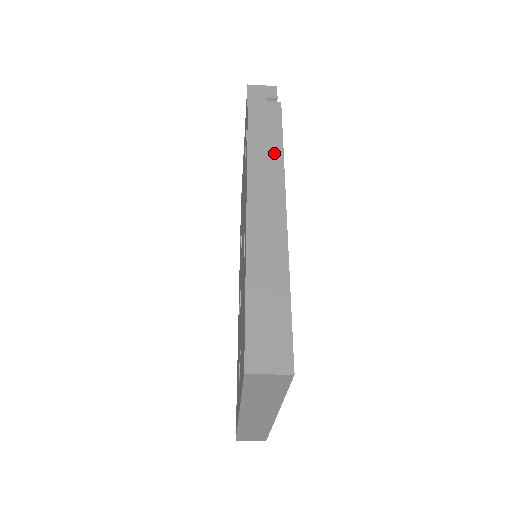
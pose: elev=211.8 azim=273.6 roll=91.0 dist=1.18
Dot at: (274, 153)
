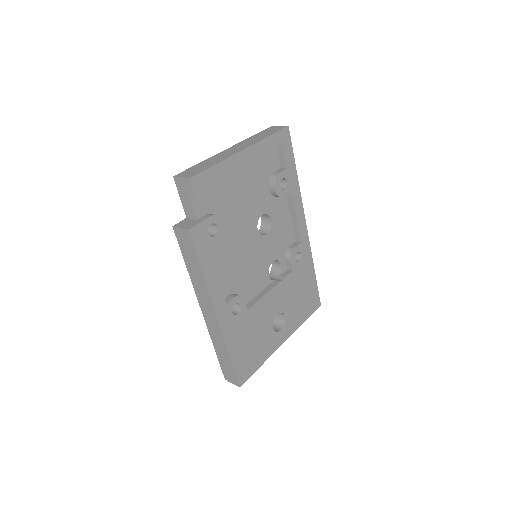
Dot at: (200, 276)
